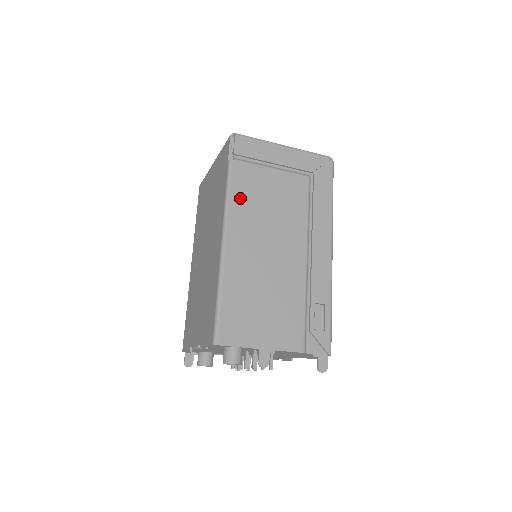
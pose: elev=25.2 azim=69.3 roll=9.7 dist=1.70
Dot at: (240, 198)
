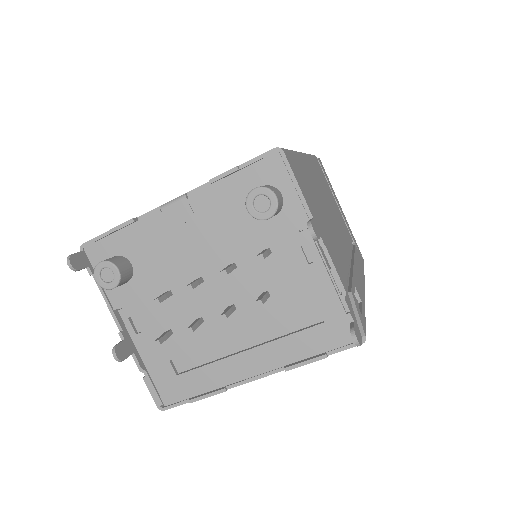
Dot at: (317, 168)
